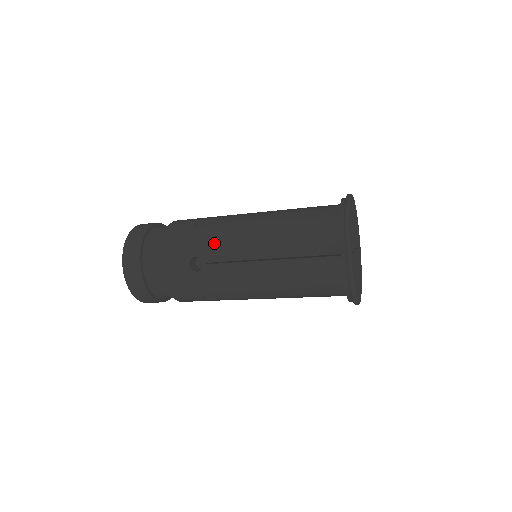
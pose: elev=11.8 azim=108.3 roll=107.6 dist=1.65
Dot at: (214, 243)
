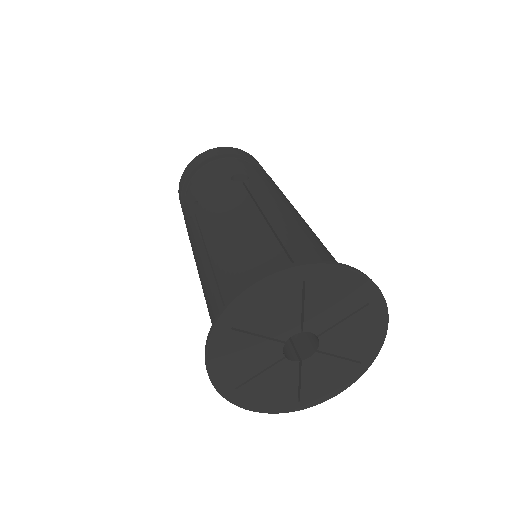
Dot at: occluded
